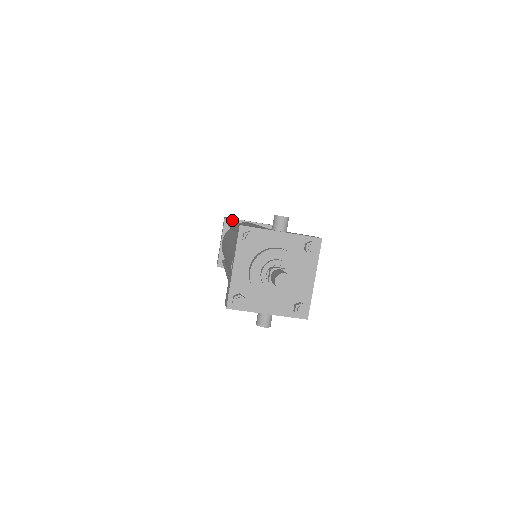
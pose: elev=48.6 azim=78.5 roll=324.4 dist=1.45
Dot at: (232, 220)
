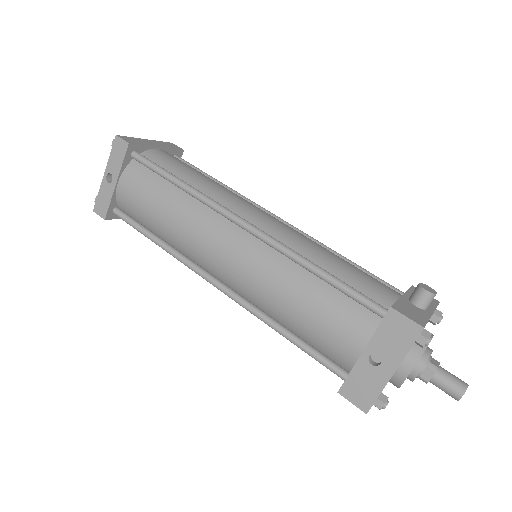
Dot at: (137, 146)
